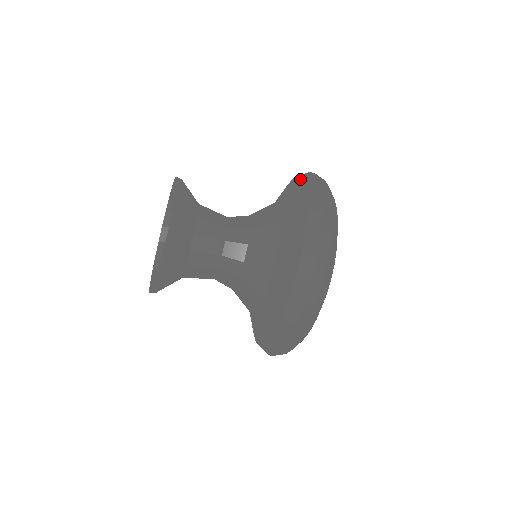
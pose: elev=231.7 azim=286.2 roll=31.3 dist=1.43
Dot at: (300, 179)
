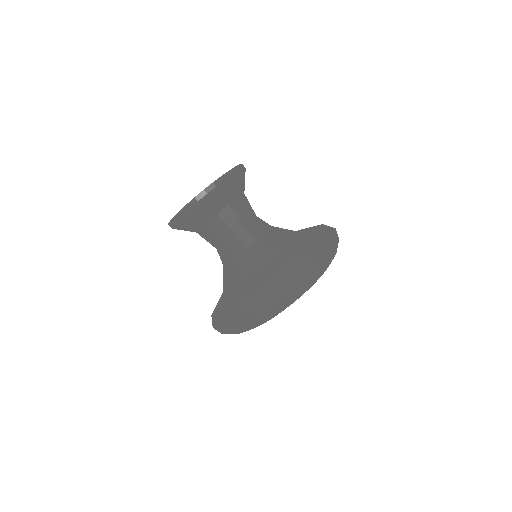
Dot at: occluded
